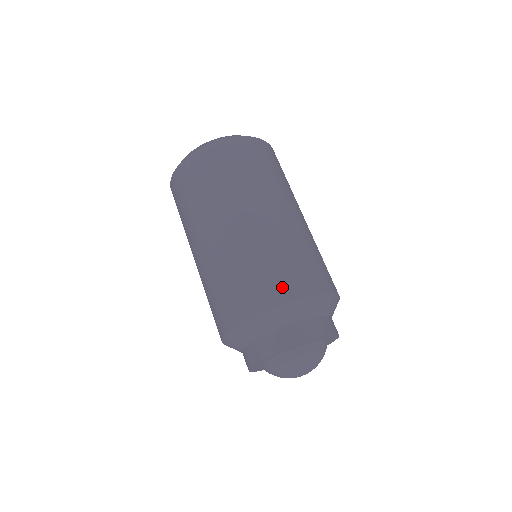
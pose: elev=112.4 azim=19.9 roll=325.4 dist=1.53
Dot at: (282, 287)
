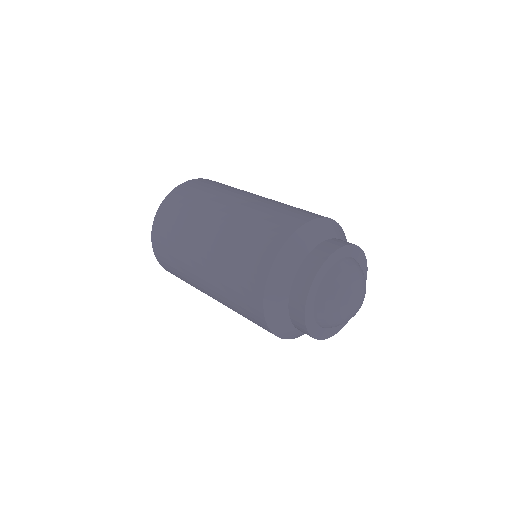
Dot at: (268, 244)
